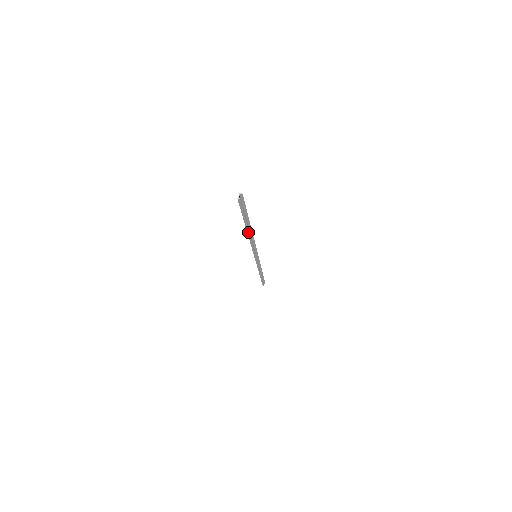
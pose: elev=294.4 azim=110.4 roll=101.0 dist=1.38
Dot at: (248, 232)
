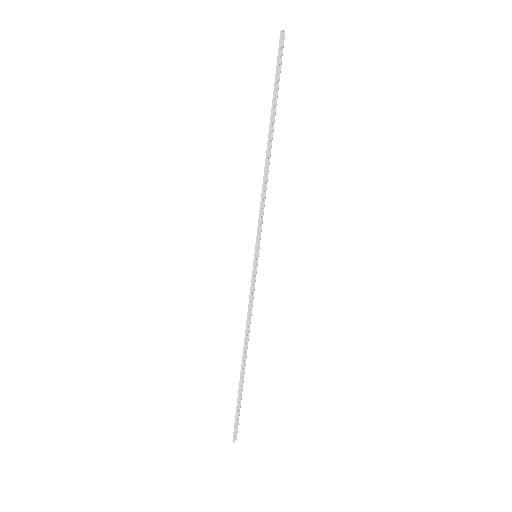
Dot at: (269, 139)
